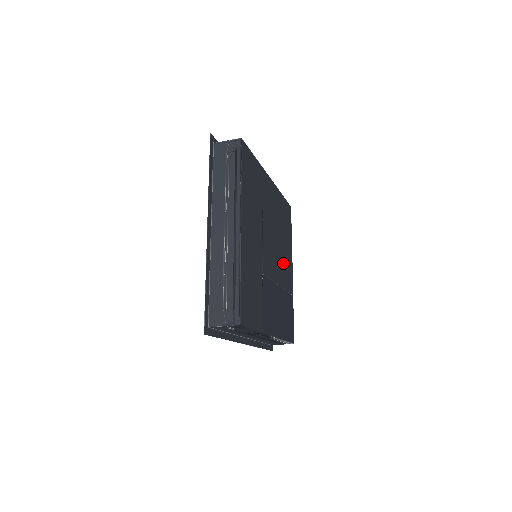
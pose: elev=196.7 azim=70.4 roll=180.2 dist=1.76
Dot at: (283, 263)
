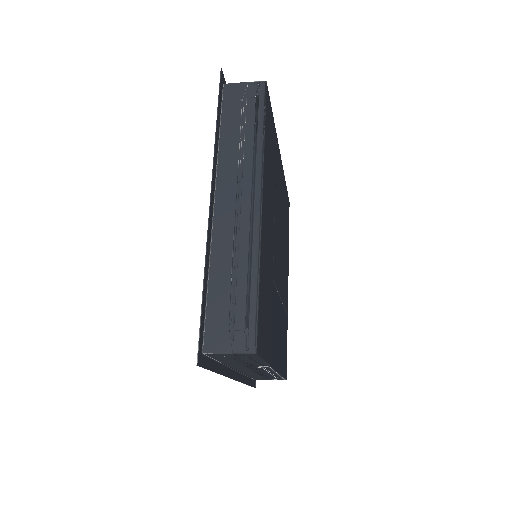
Dot at: (284, 271)
